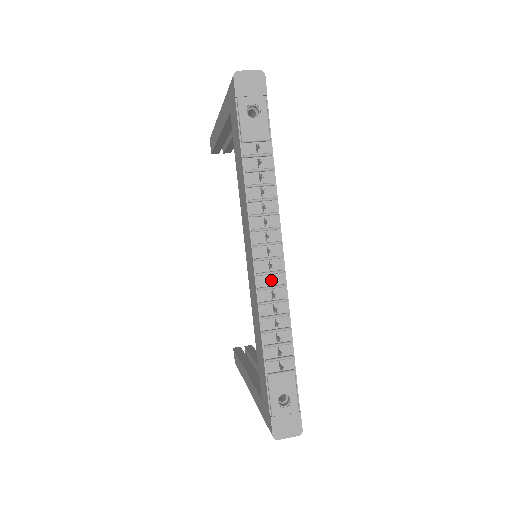
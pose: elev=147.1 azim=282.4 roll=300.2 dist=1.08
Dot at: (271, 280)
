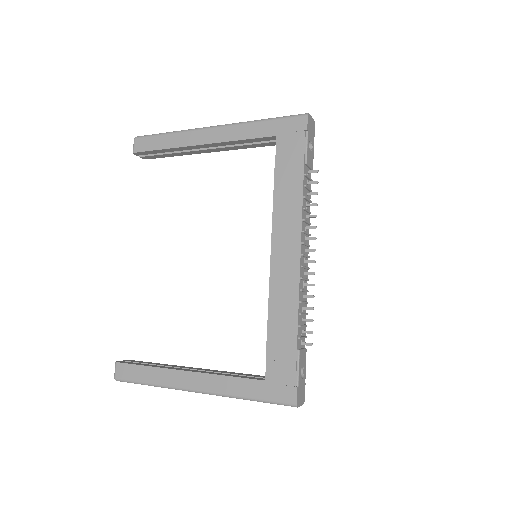
Dot at: (308, 273)
